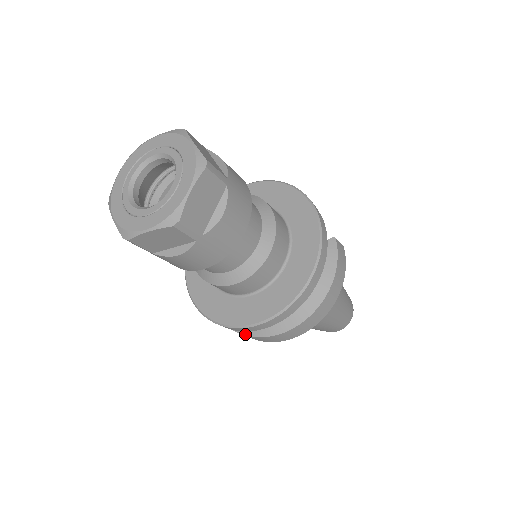
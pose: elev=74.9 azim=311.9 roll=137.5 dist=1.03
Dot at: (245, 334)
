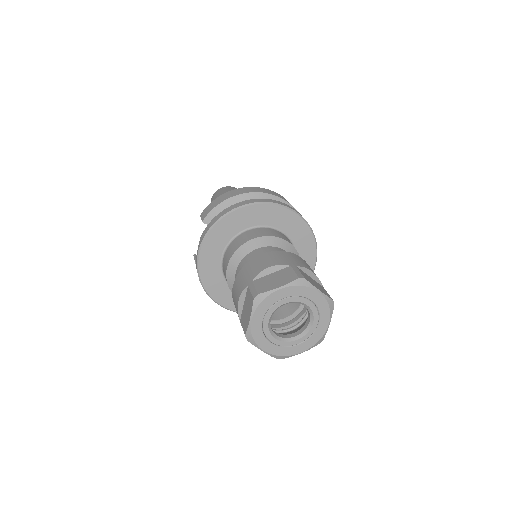
Dot at: occluded
